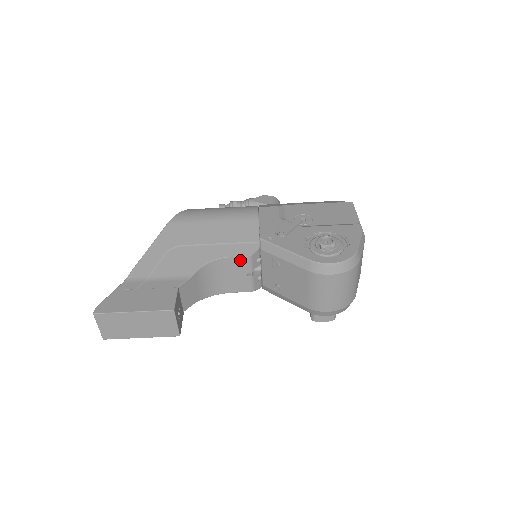
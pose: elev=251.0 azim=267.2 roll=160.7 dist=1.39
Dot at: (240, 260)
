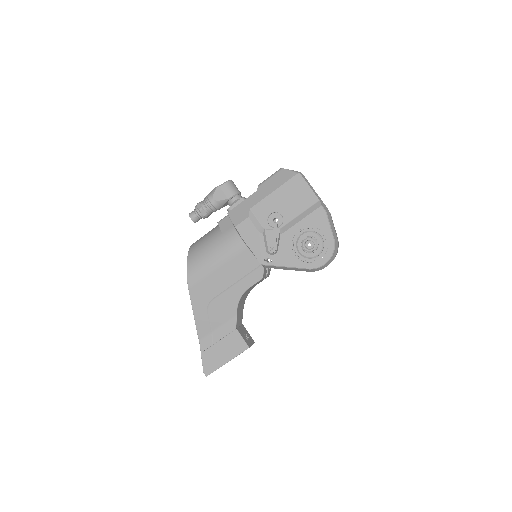
Dot at: occluded
